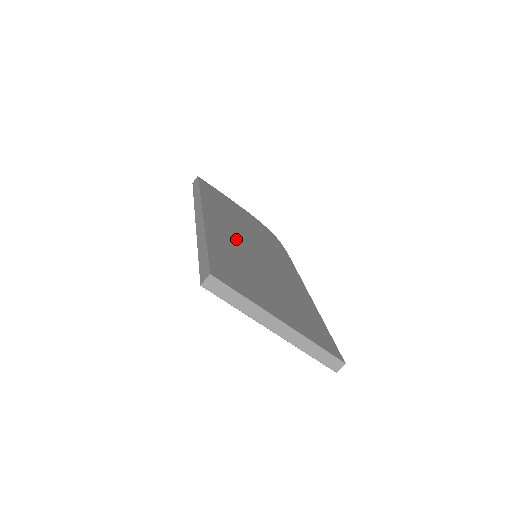
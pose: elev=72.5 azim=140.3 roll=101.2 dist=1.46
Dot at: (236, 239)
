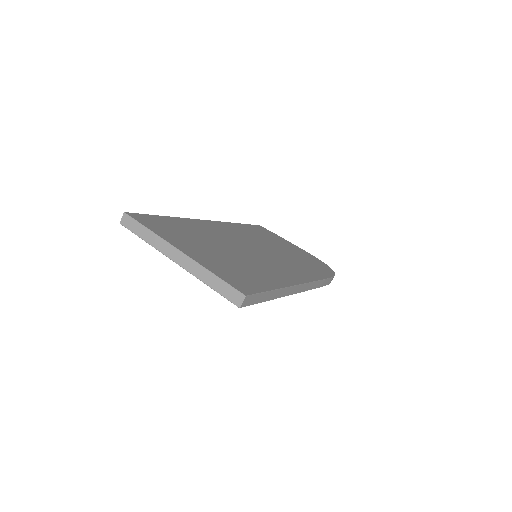
Dot at: (230, 237)
